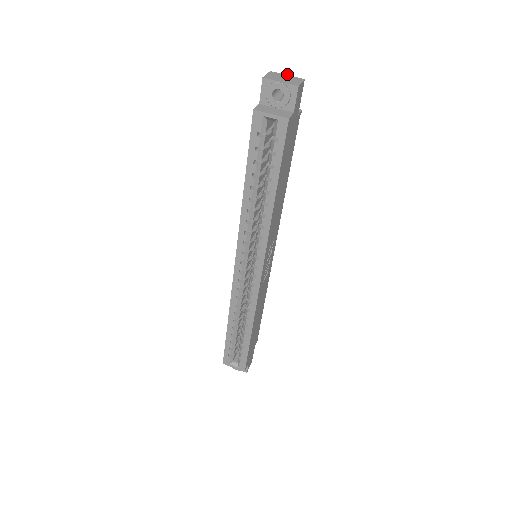
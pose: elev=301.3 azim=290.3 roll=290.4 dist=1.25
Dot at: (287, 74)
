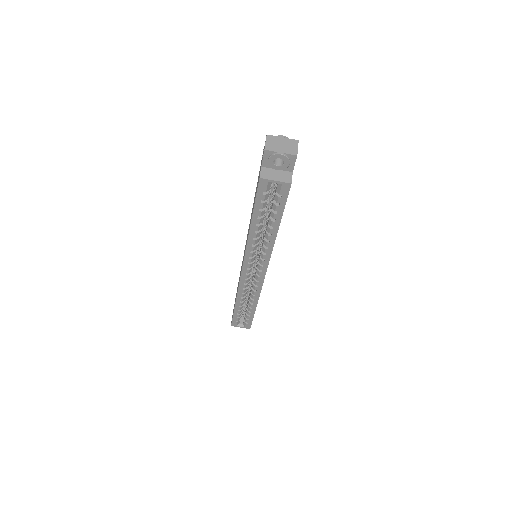
Dot at: (282, 136)
